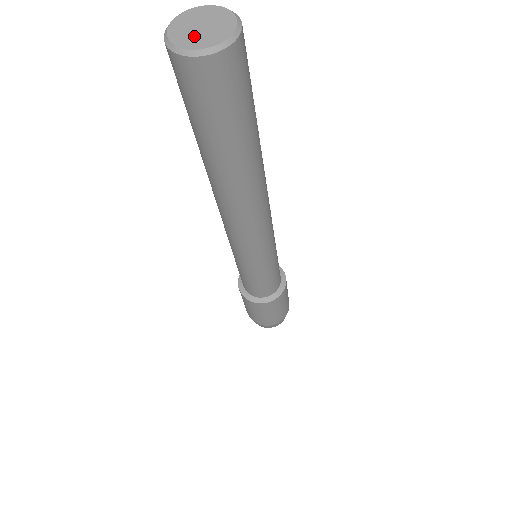
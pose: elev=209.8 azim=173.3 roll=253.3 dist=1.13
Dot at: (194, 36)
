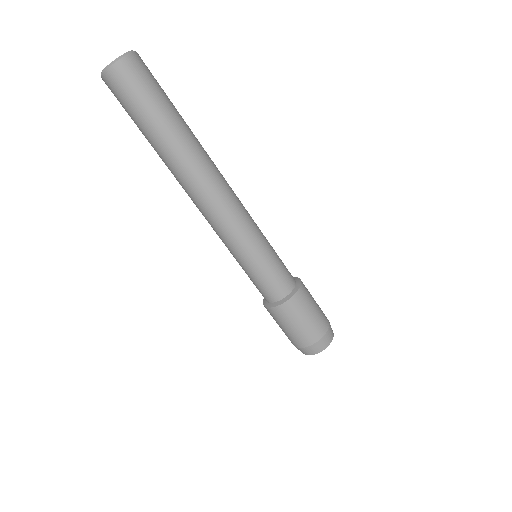
Dot at: occluded
